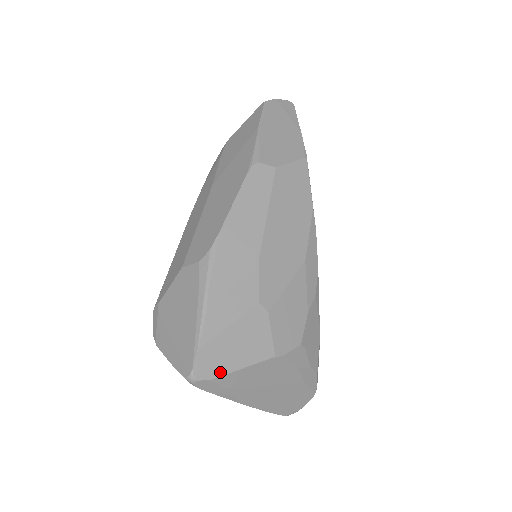
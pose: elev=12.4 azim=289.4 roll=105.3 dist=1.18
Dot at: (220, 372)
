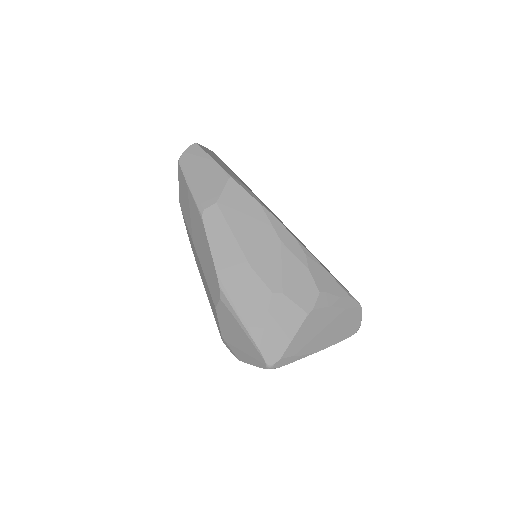
Dot at: (282, 350)
